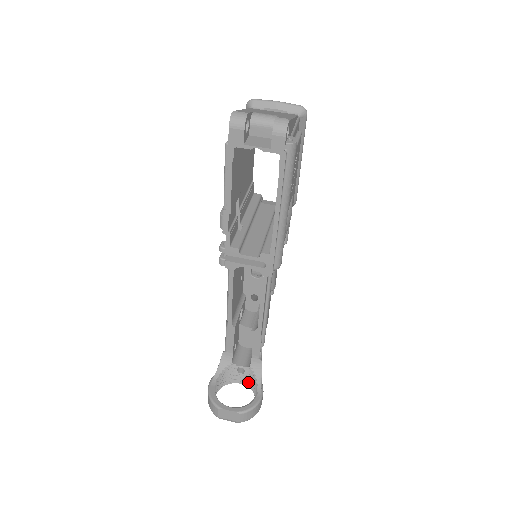
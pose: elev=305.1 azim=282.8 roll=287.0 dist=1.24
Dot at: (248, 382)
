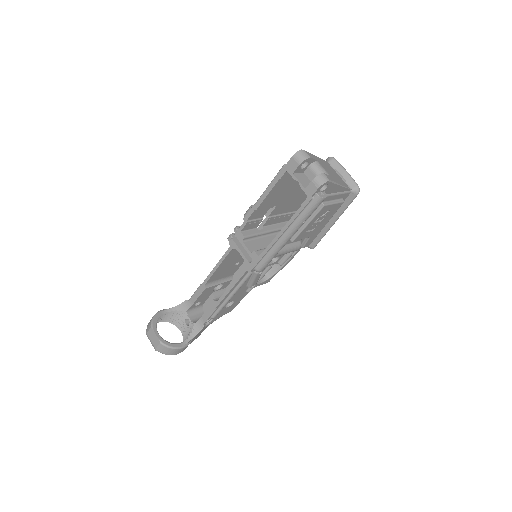
Dot at: (185, 334)
